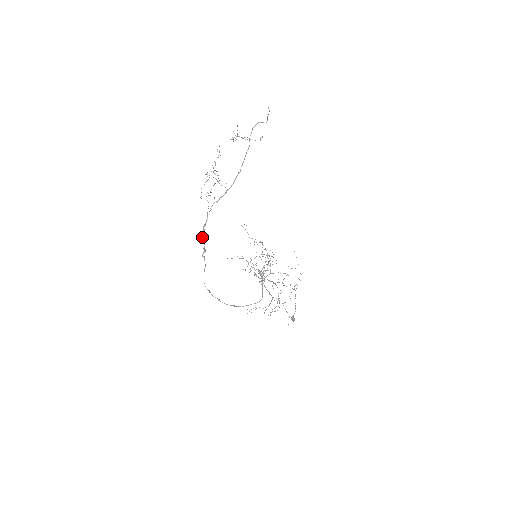
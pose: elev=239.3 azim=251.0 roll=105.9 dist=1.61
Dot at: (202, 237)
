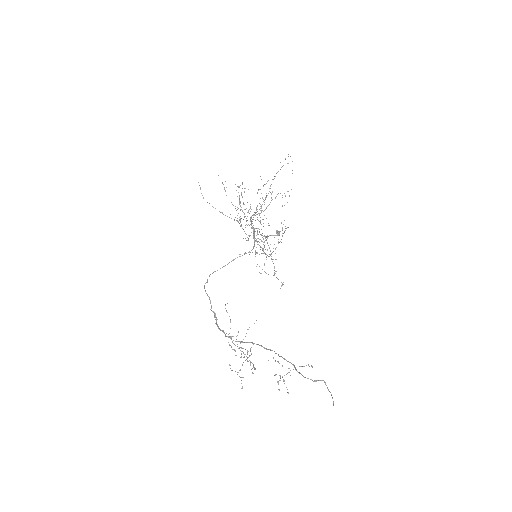
Dot at: occluded
